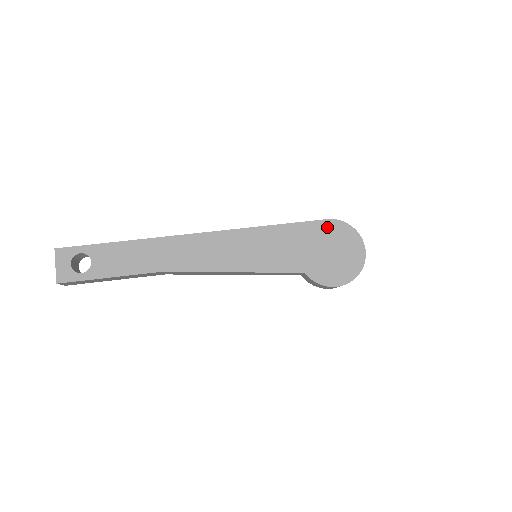
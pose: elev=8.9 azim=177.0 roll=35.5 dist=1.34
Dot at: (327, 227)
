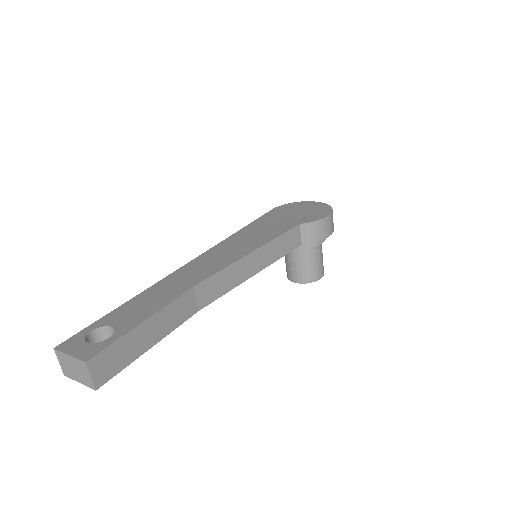
Dot at: (277, 210)
